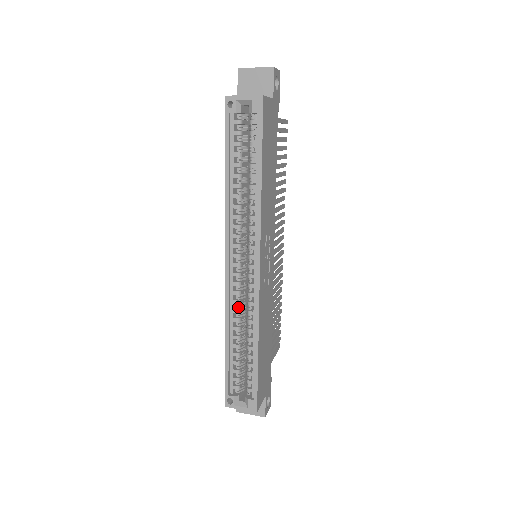
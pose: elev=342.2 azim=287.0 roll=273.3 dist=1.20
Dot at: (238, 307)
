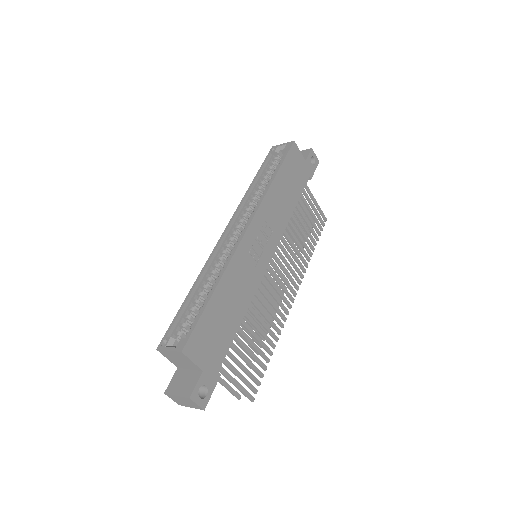
Dot at: (218, 263)
